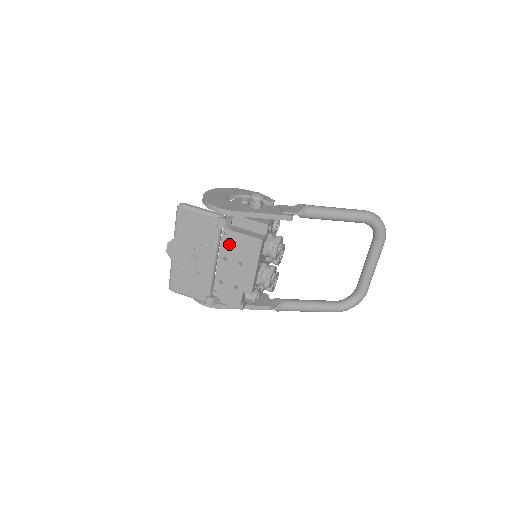
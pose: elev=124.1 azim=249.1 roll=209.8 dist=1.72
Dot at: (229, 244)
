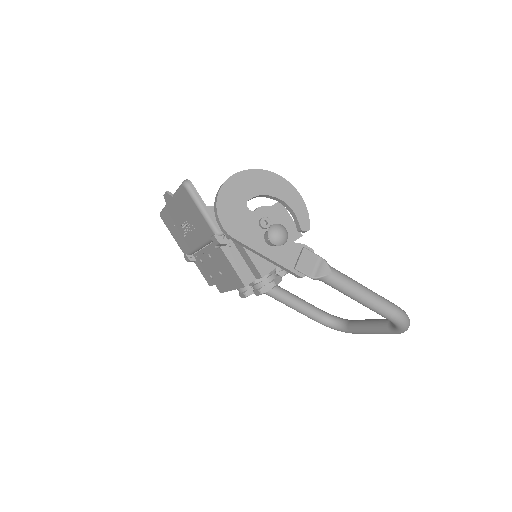
Dot at: (217, 254)
